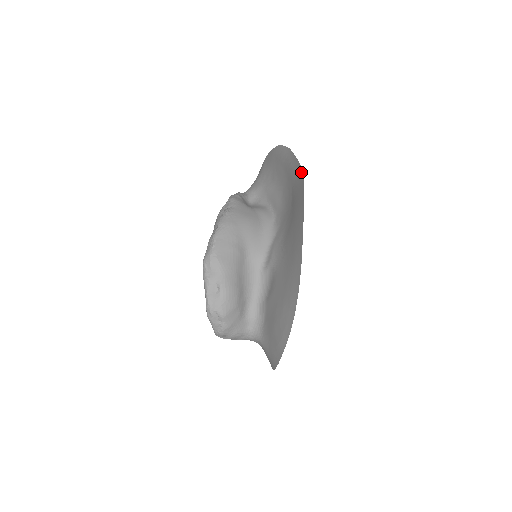
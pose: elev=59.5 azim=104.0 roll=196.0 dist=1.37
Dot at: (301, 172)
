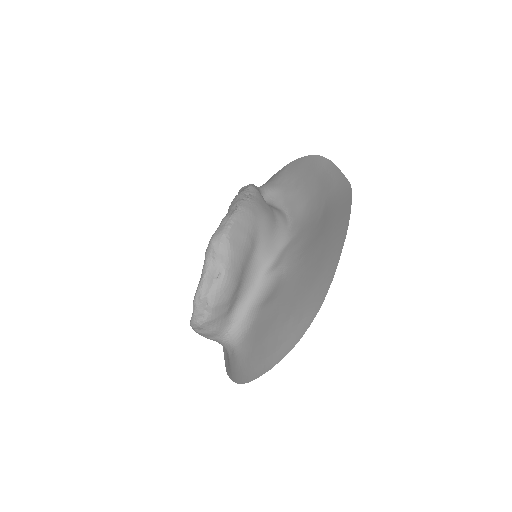
Dot at: (348, 187)
